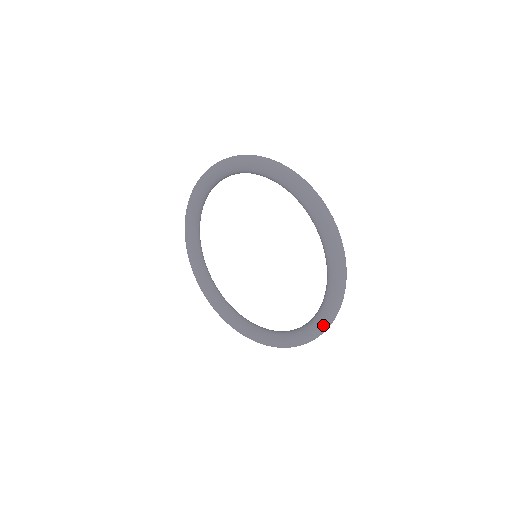
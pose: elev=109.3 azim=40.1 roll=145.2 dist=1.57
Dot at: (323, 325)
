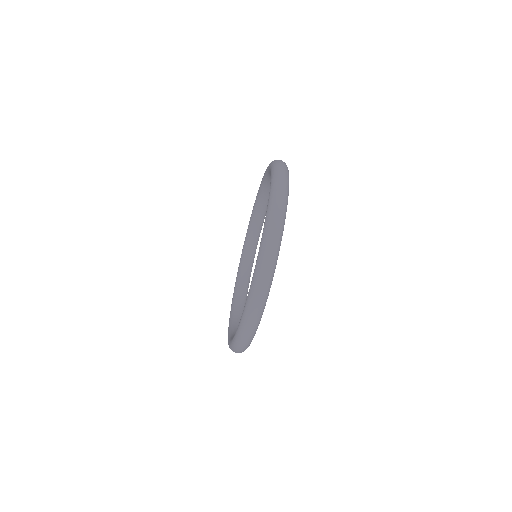
Dot at: (248, 301)
